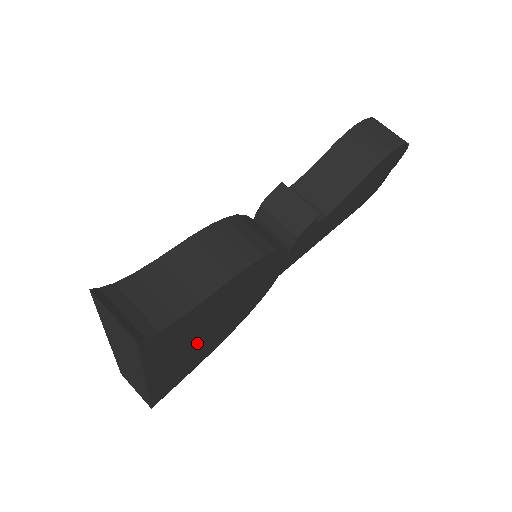
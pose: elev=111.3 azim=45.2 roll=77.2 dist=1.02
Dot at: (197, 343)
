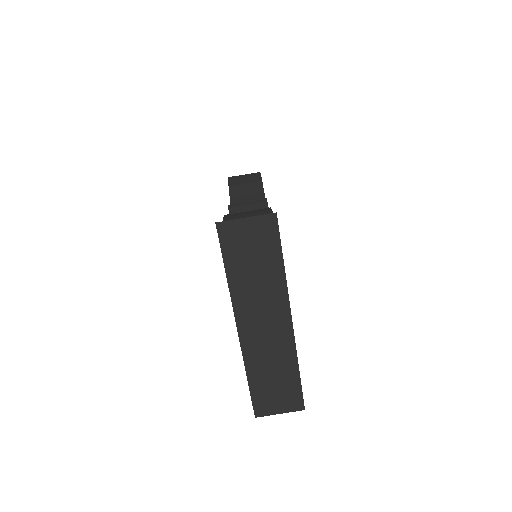
Dot at: occluded
